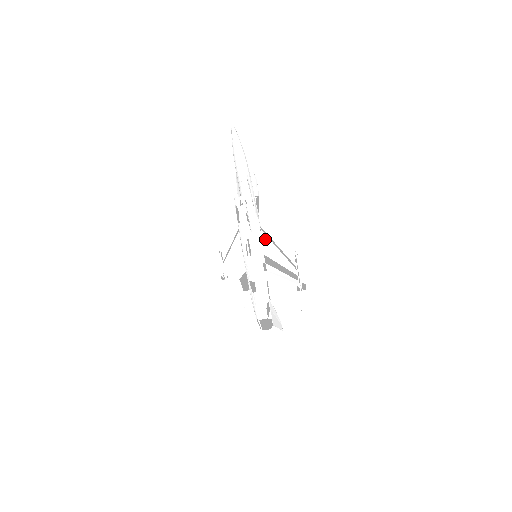
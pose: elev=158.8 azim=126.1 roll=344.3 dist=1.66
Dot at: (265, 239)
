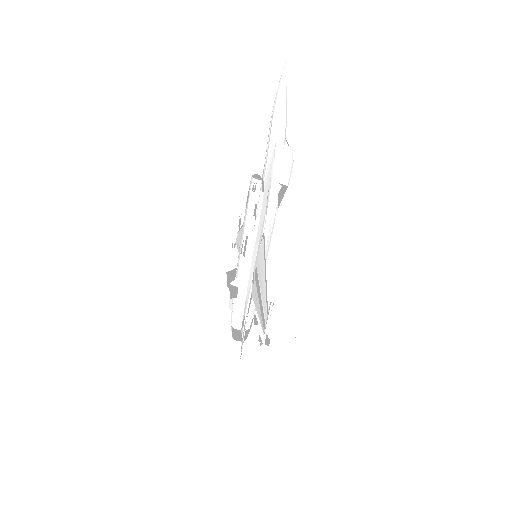
Dot at: (262, 250)
